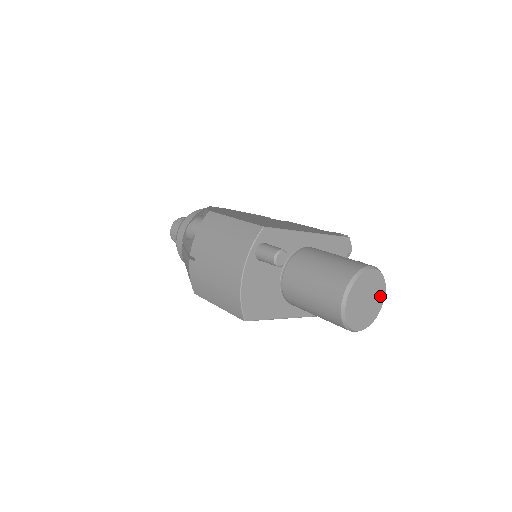
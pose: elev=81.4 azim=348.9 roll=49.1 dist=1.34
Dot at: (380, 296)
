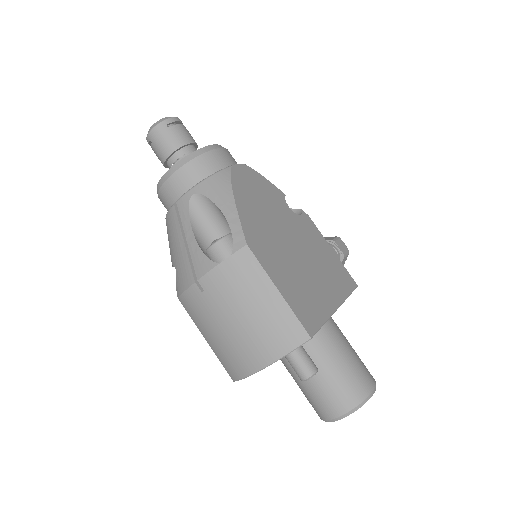
Dot at: occluded
